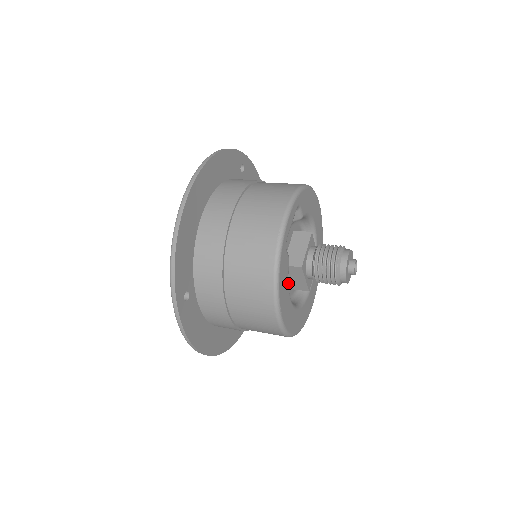
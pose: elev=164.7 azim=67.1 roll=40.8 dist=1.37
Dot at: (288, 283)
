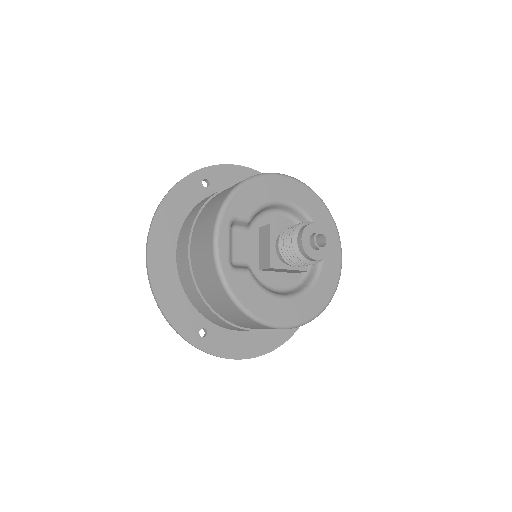
Dot at: (264, 290)
